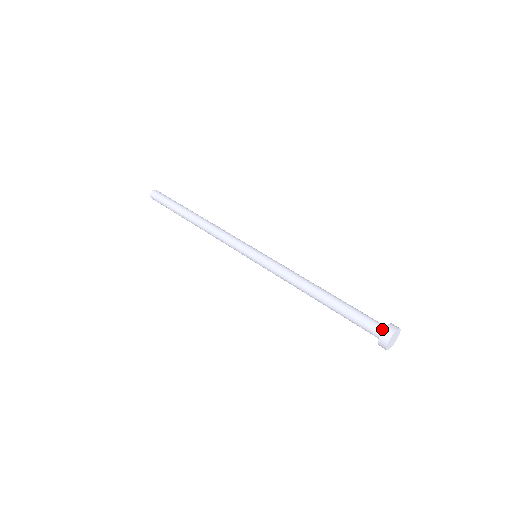
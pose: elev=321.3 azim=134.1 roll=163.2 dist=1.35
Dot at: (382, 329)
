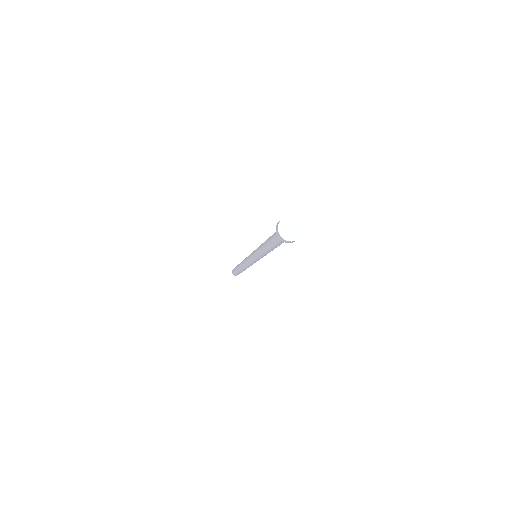
Dot at: occluded
